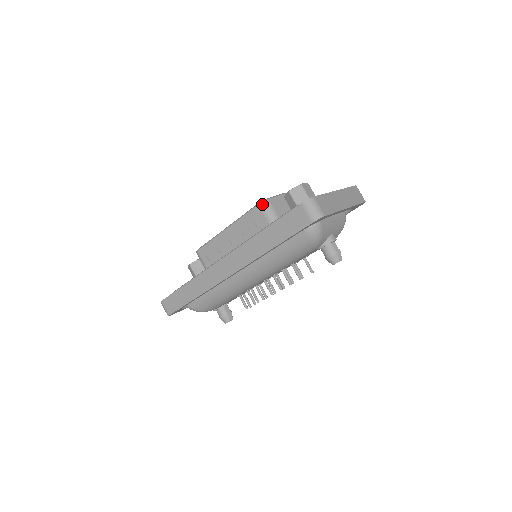
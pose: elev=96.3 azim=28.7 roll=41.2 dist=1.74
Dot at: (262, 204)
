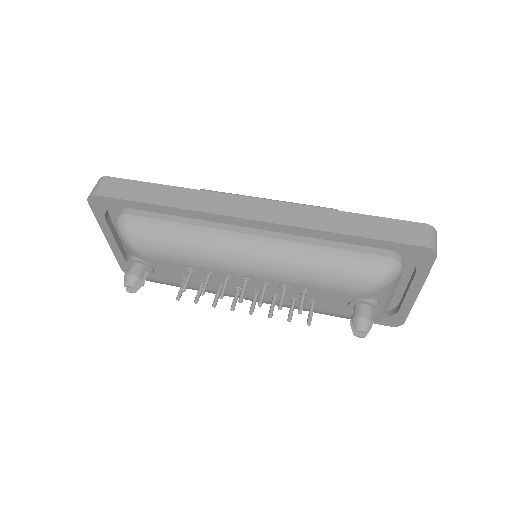
Dot at: occluded
